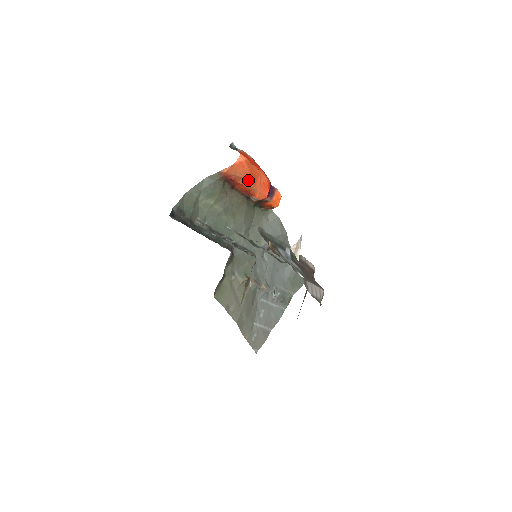
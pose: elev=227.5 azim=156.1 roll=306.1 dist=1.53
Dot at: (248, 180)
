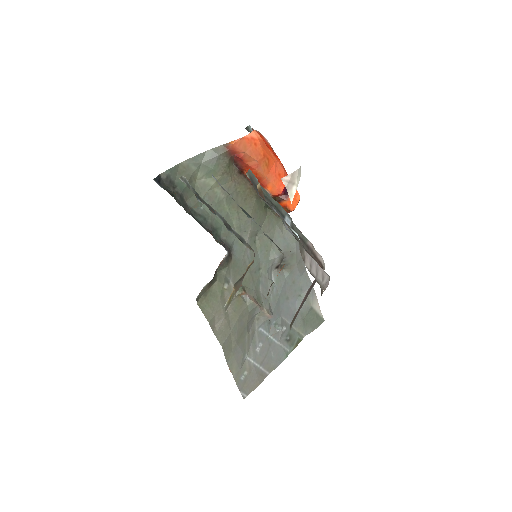
Dot at: (260, 163)
